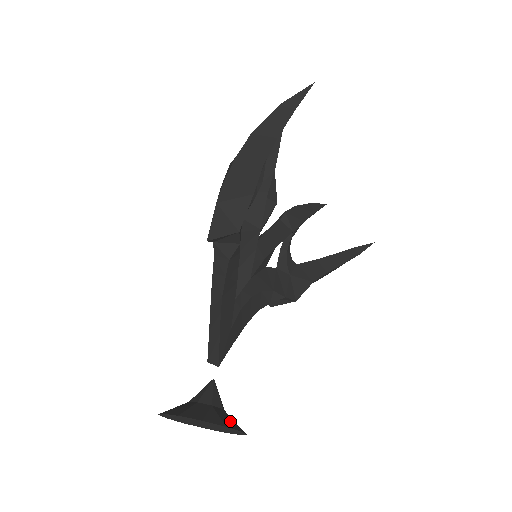
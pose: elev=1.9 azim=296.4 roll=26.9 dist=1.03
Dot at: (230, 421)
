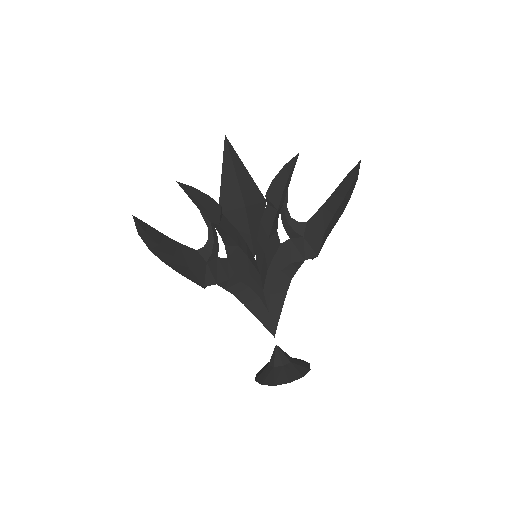
Dot at: (282, 377)
